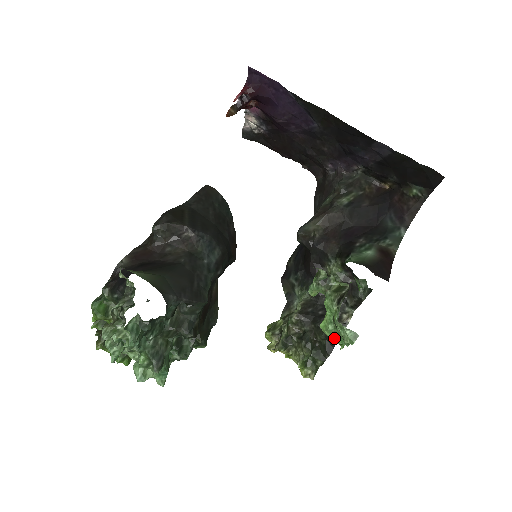
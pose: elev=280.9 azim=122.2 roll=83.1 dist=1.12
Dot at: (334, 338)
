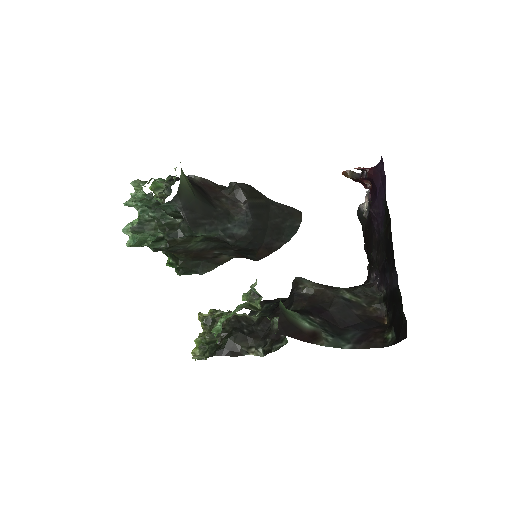
Dot at: occluded
